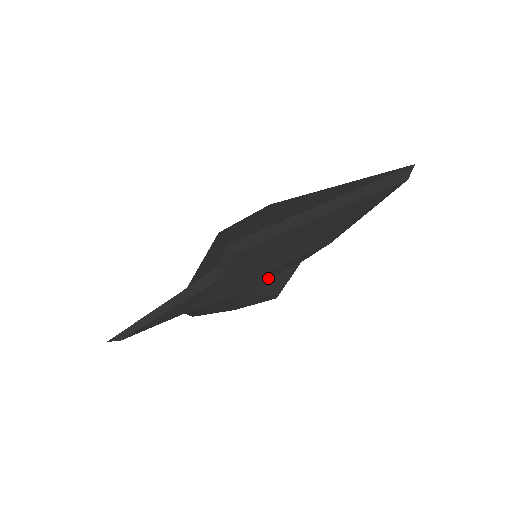
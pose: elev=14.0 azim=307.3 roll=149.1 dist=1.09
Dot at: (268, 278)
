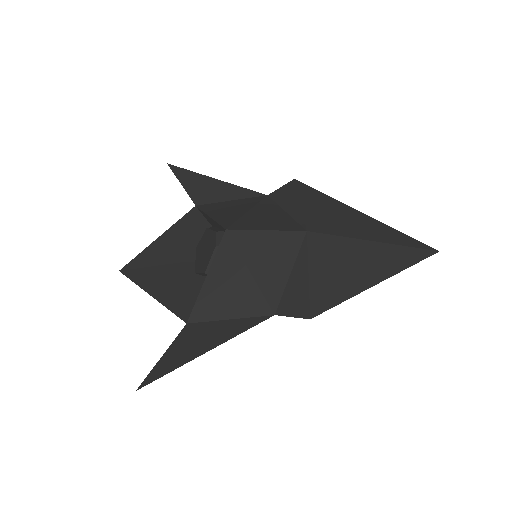
Dot at: occluded
